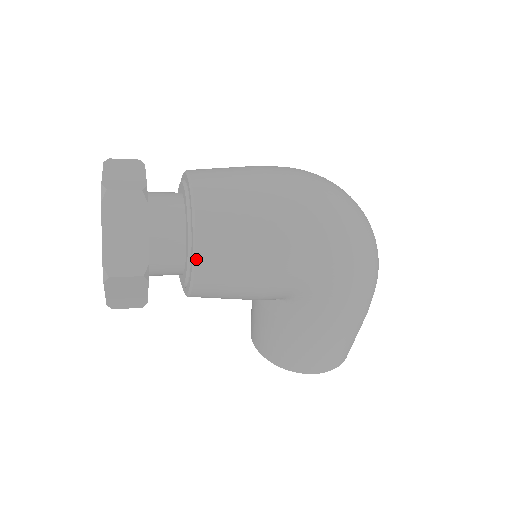
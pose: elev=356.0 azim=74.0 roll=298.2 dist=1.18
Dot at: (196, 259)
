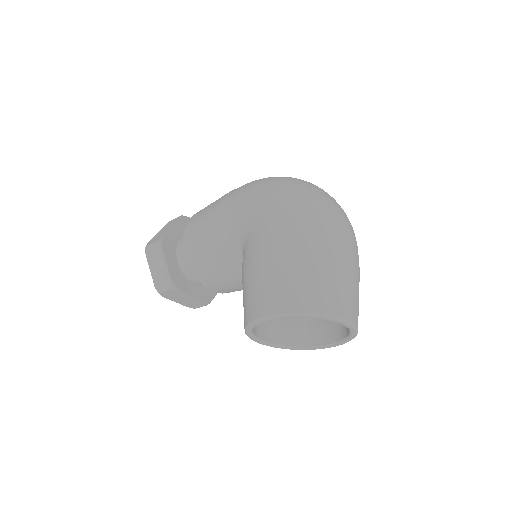
Dot at: (185, 228)
